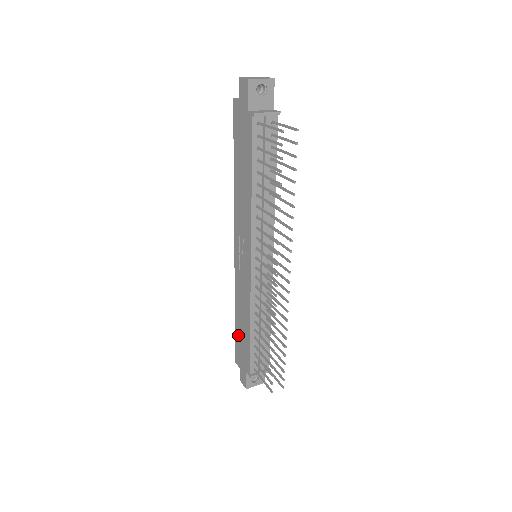
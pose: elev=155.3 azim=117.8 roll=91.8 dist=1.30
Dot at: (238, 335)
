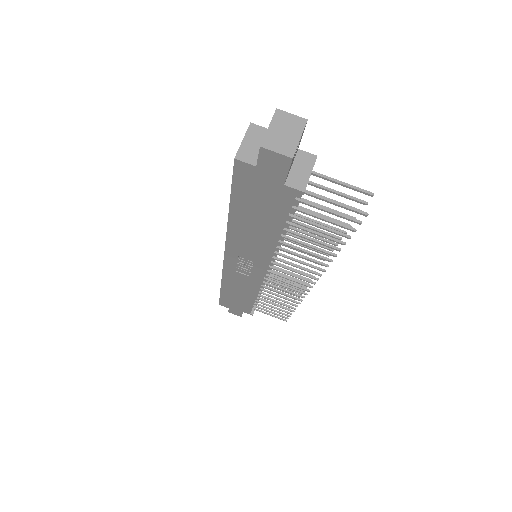
Dot at: (228, 297)
